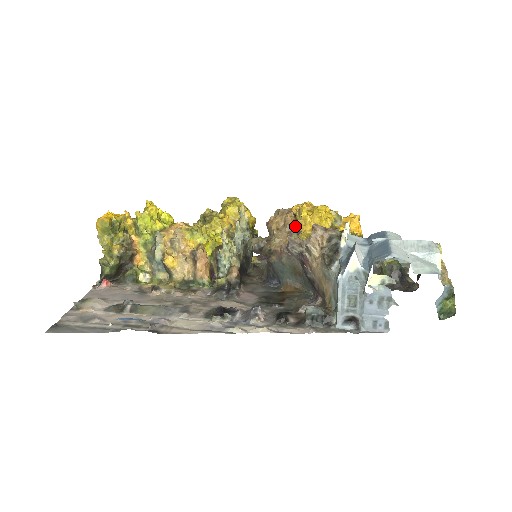
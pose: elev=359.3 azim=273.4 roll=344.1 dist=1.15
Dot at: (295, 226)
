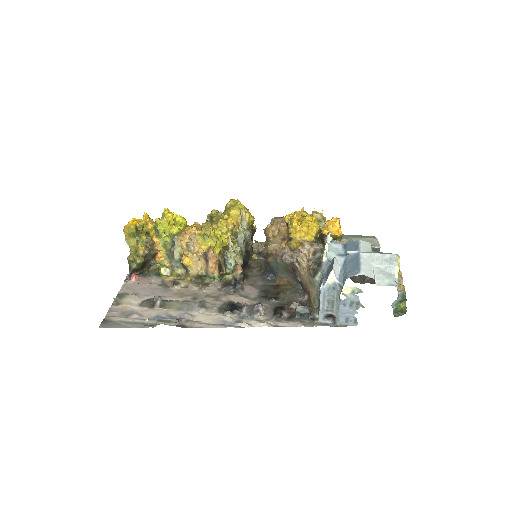
Dot at: (287, 234)
